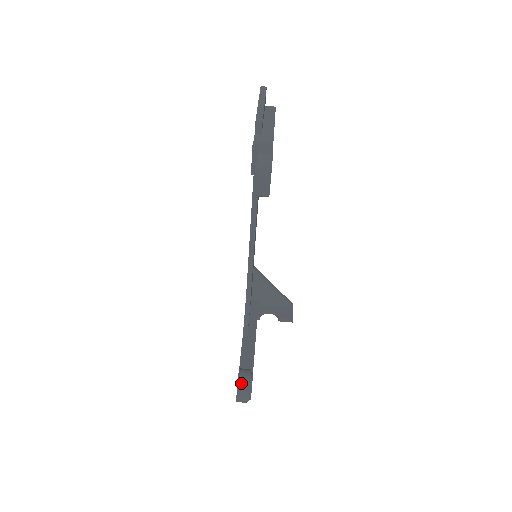
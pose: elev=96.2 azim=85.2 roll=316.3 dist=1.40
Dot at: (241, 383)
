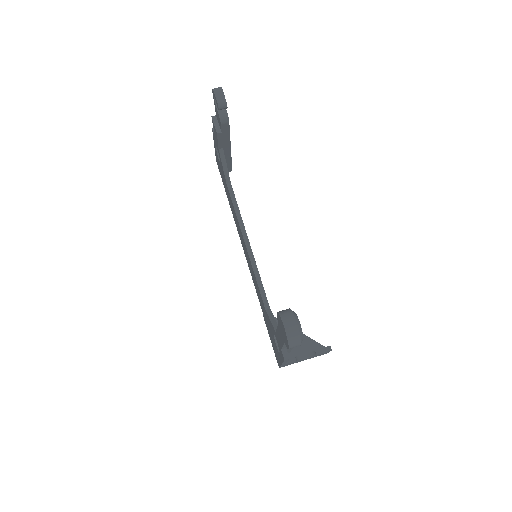
Dot at: (282, 311)
